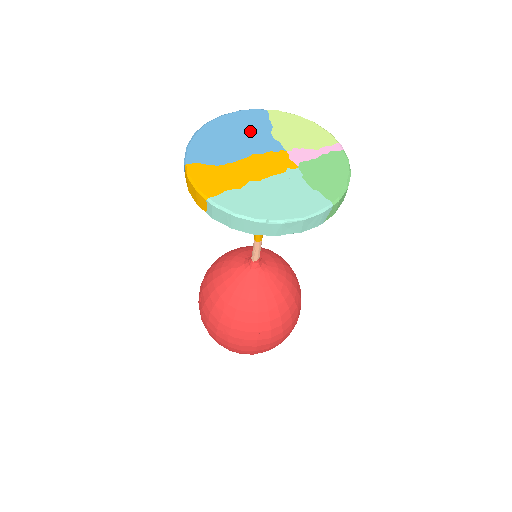
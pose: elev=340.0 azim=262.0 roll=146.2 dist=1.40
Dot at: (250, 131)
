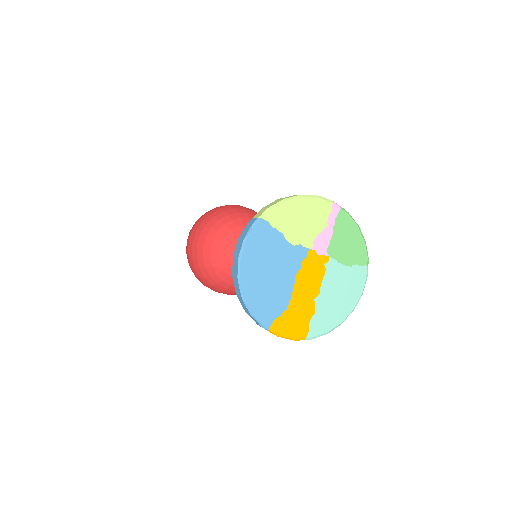
Dot at: (274, 255)
